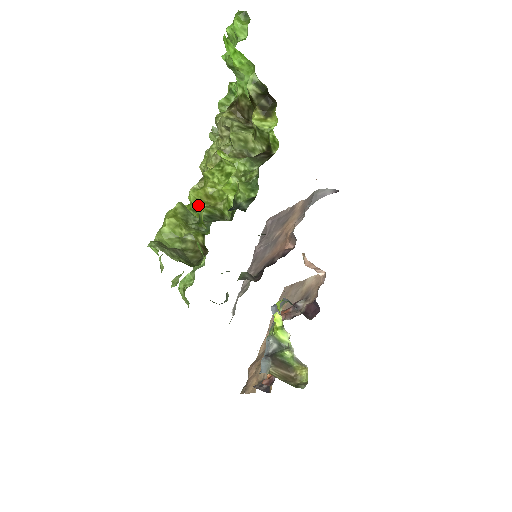
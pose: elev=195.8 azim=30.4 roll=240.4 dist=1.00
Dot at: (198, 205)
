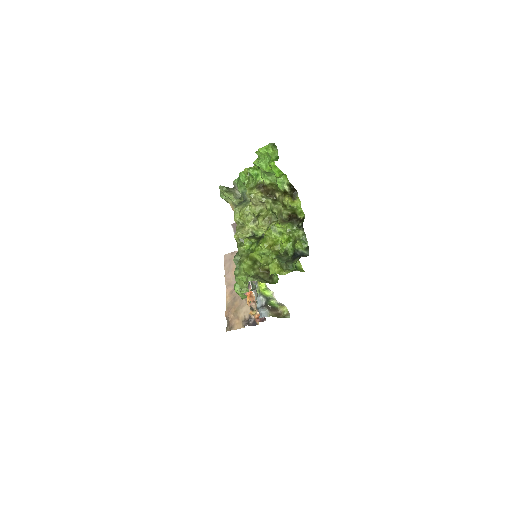
Dot at: (267, 252)
